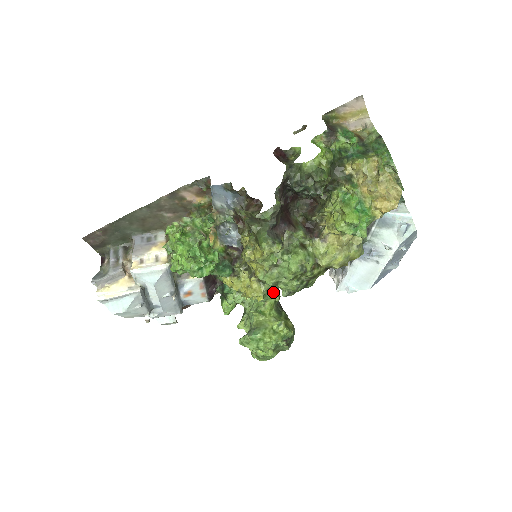
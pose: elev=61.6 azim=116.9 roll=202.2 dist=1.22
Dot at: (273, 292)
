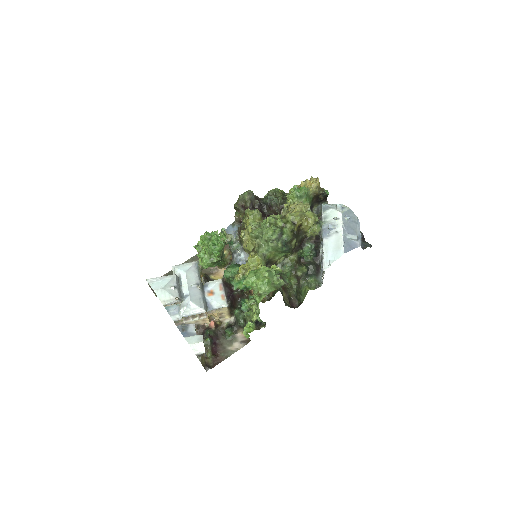
Dot at: occluded
